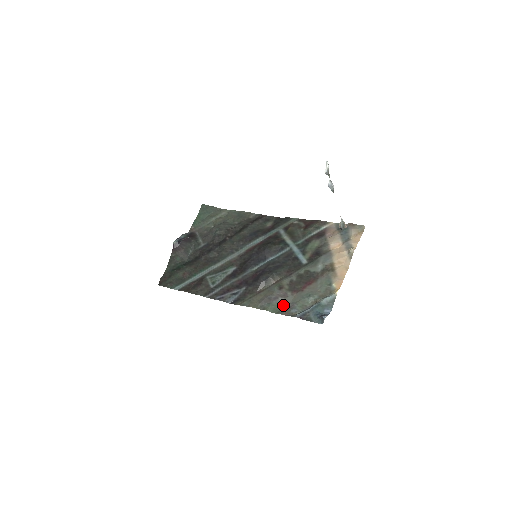
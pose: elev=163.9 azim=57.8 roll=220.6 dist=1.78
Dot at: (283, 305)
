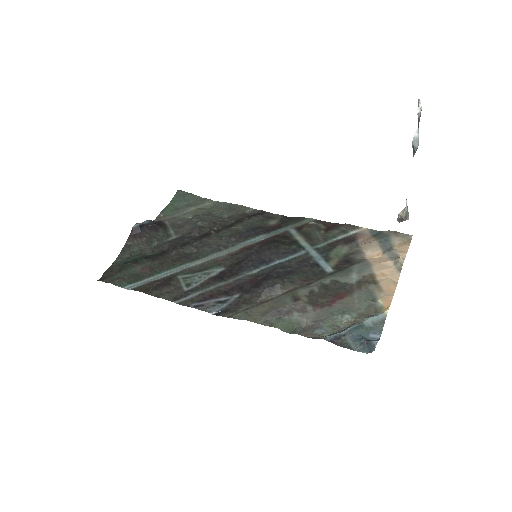
Dot at: (300, 323)
